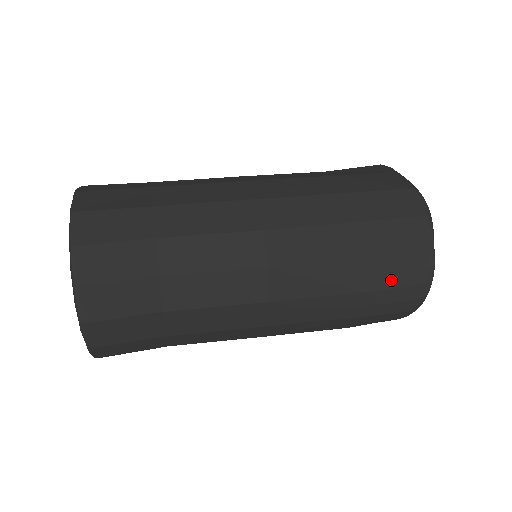
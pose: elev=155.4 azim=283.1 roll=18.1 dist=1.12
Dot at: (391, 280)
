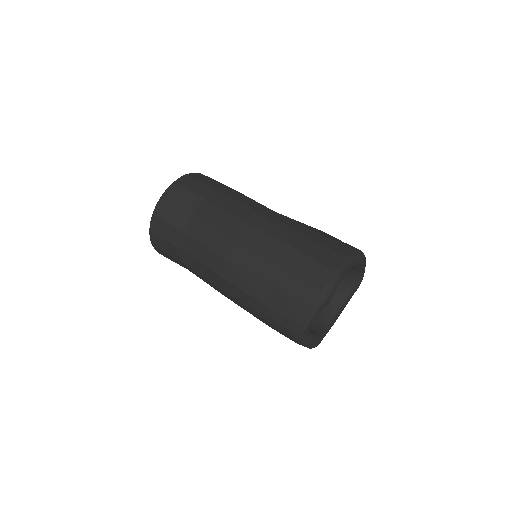
Dot at: (282, 310)
